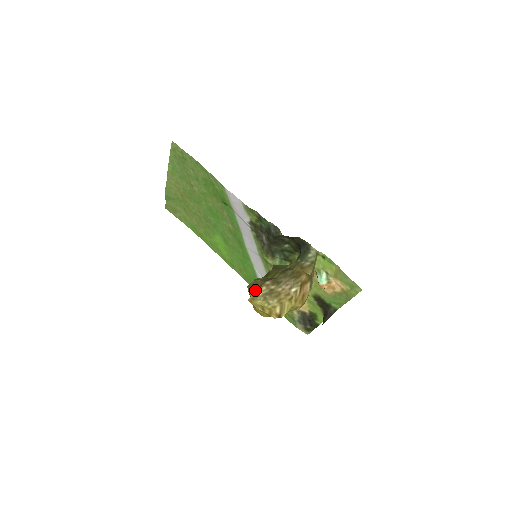
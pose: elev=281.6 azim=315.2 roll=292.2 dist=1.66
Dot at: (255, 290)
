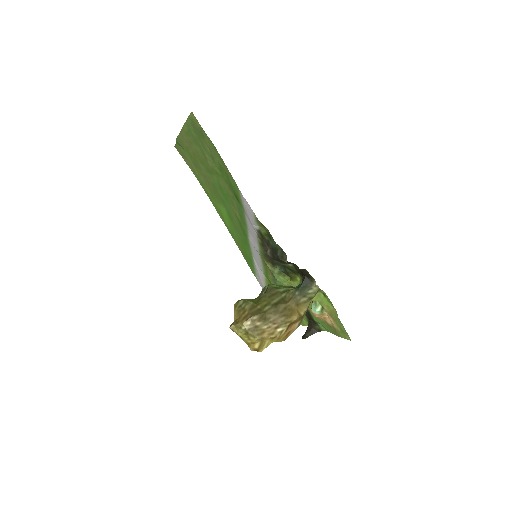
Dot at: (239, 319)
